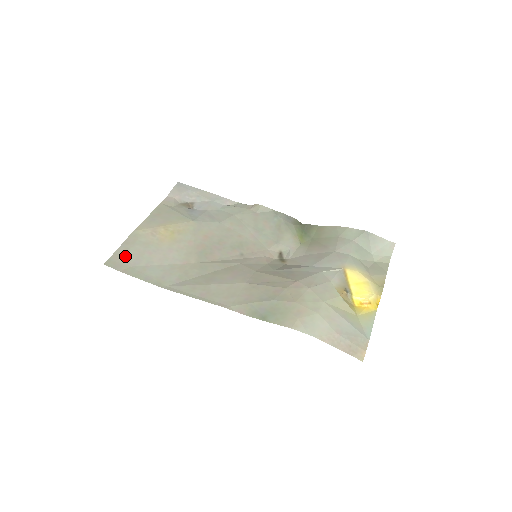
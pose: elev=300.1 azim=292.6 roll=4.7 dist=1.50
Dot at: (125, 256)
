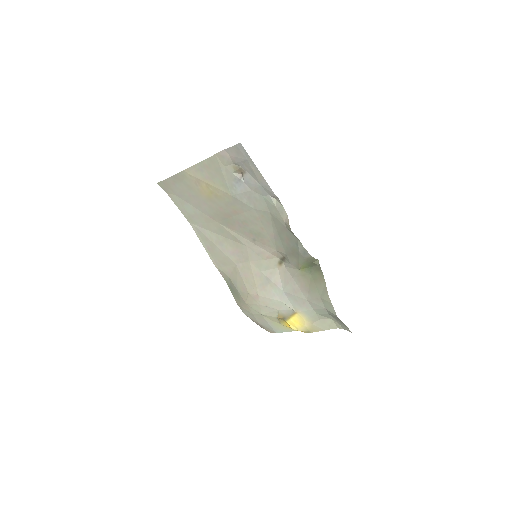
Dot at: (172, 186)
